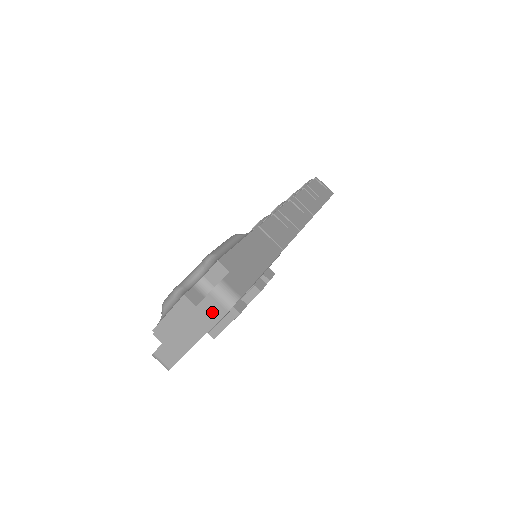
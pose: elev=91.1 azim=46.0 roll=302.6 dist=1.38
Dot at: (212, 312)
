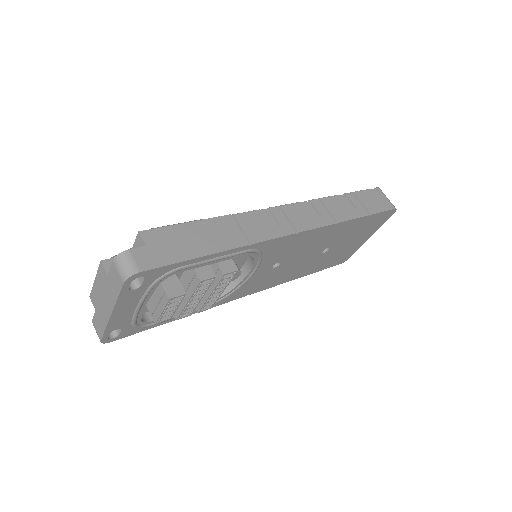
Dot at: (116, 283)
